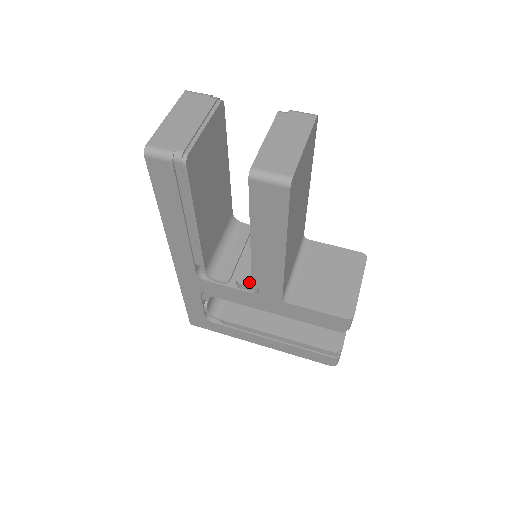
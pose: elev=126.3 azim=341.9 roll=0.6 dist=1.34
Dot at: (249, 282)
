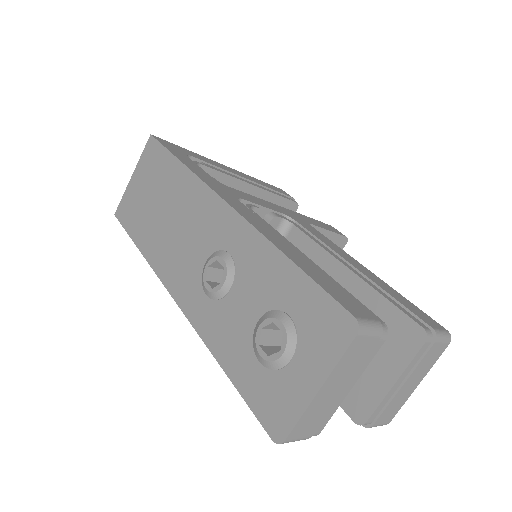
Dot at: occluded
